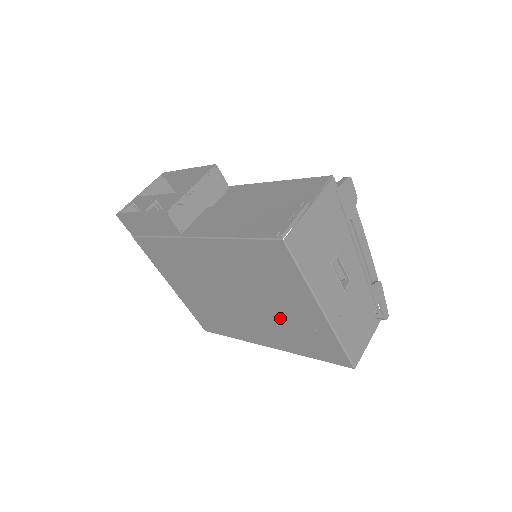
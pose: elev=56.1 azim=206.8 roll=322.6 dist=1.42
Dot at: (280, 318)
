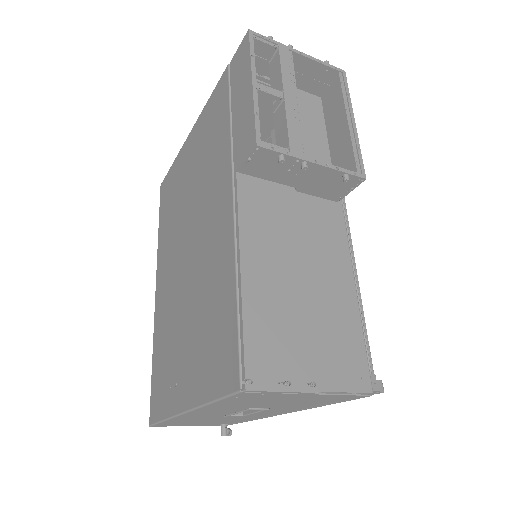
Dot at: (176, 329)
